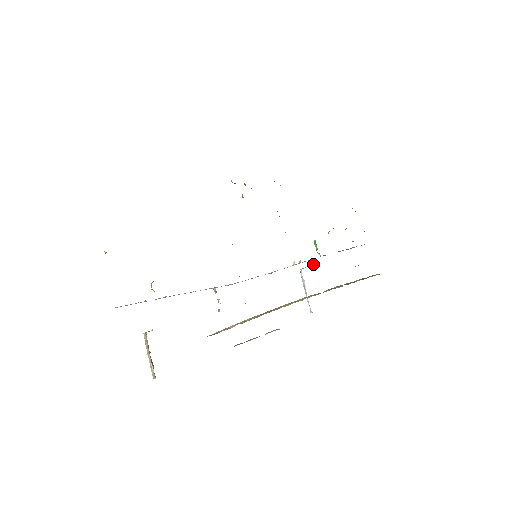
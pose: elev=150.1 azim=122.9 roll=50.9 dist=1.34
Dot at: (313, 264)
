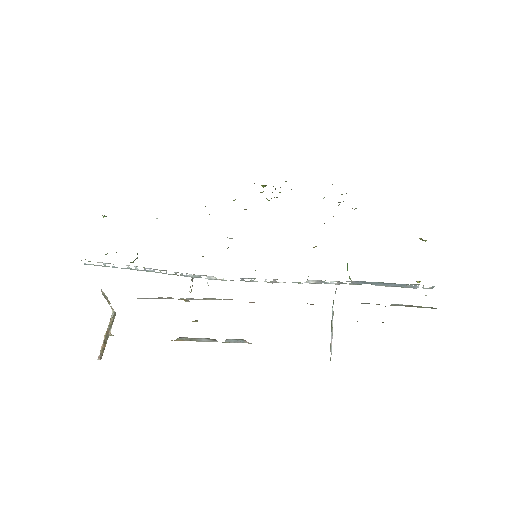
Dot at: occluded
